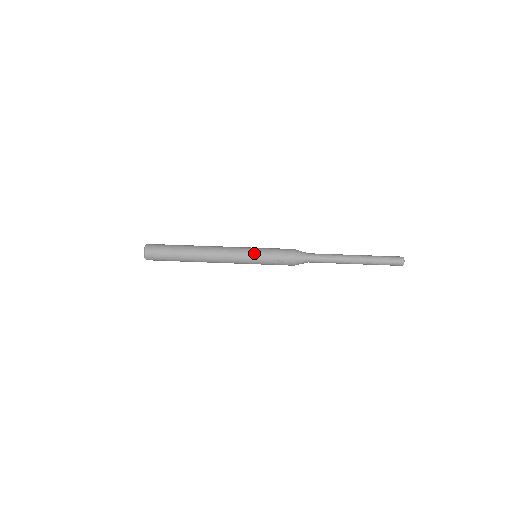
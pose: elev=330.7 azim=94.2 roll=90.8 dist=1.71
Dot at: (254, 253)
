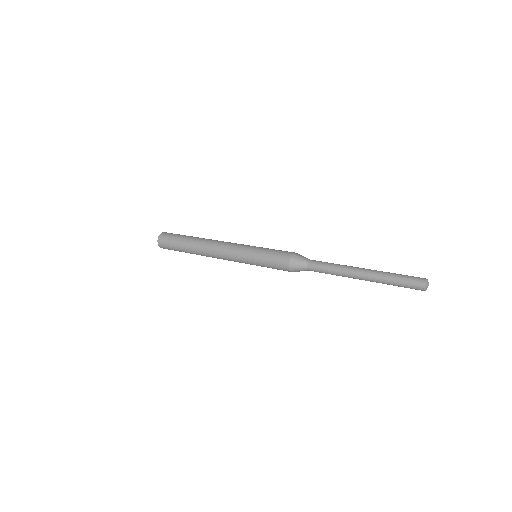
Dot at: occluded
